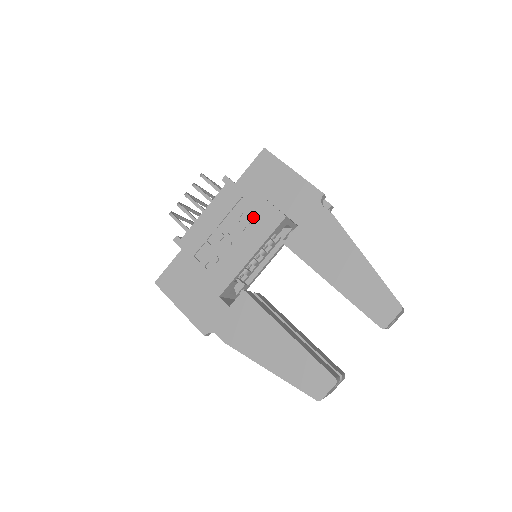
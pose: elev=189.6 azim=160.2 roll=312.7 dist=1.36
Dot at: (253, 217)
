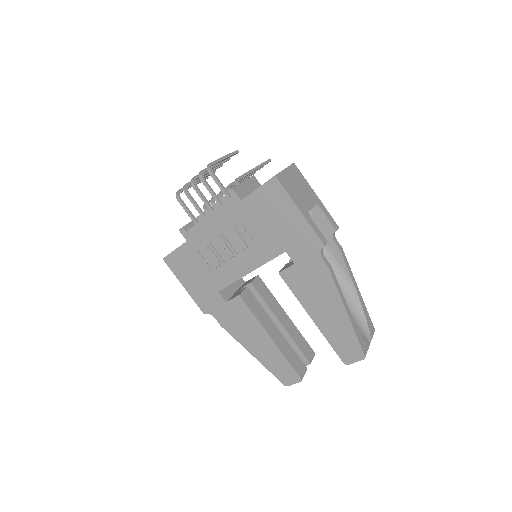
Dot at: (255, 239)
